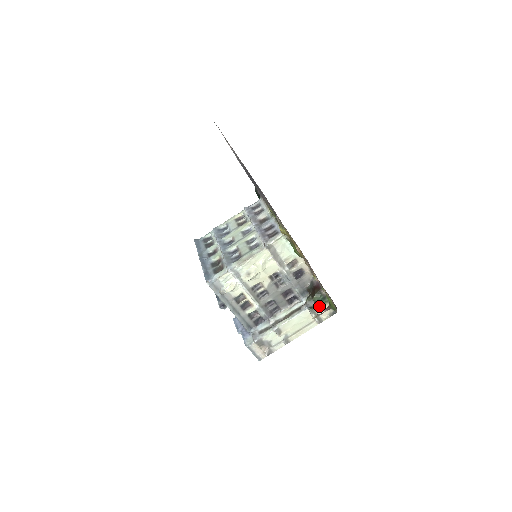
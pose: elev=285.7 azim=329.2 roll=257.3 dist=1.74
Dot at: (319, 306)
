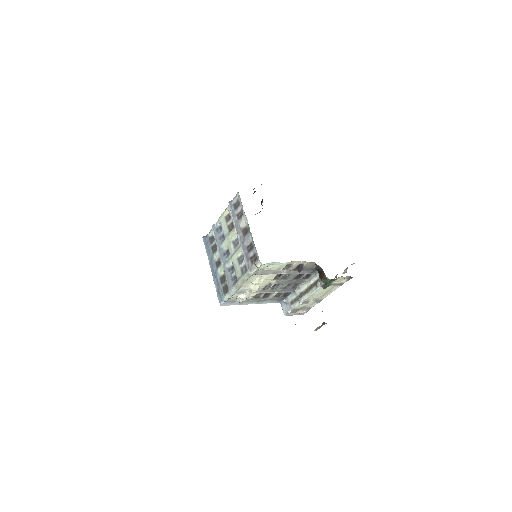
Dot at: occluded
